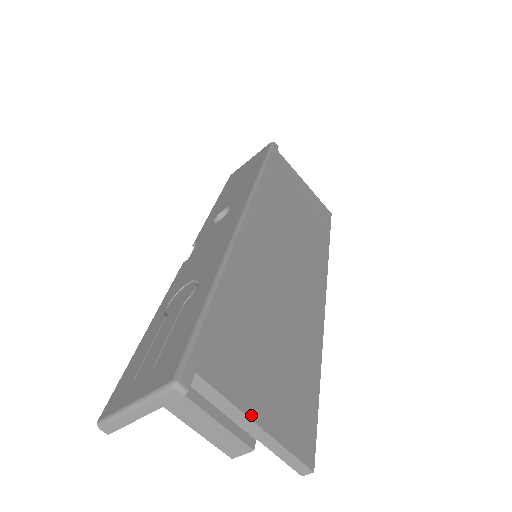
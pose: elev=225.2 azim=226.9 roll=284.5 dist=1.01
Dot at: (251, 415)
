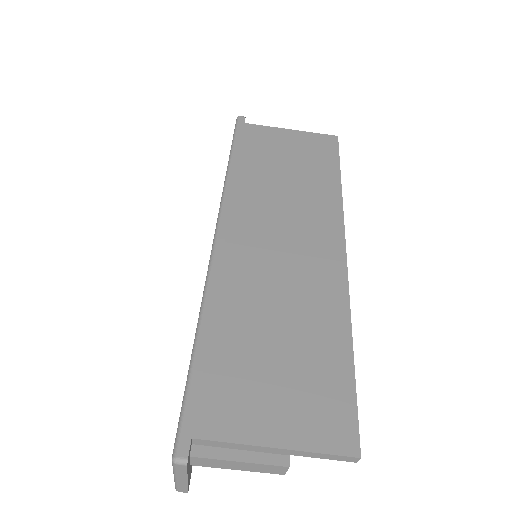
Dot at: (265, 443)
